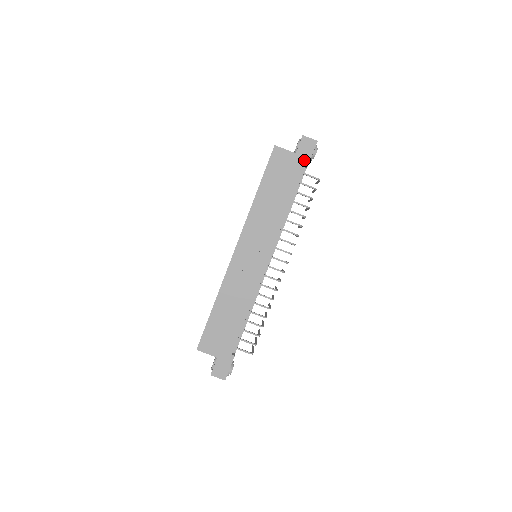
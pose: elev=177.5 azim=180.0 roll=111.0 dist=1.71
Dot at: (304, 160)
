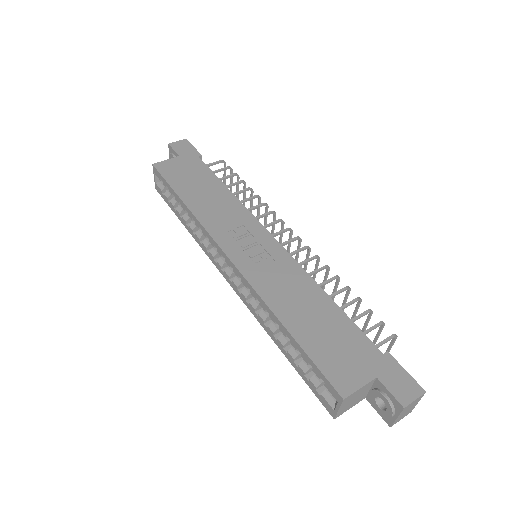
Dot at: (193, 155)
